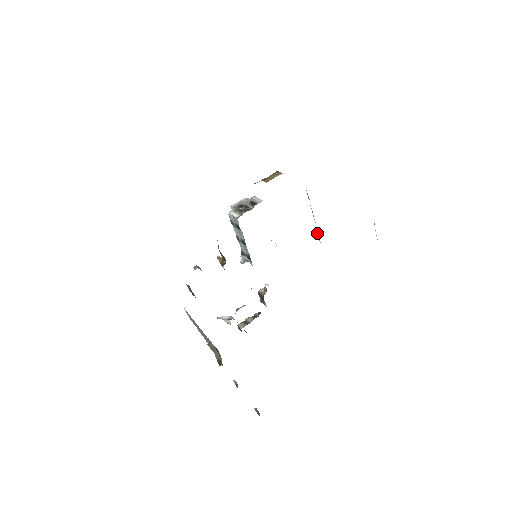
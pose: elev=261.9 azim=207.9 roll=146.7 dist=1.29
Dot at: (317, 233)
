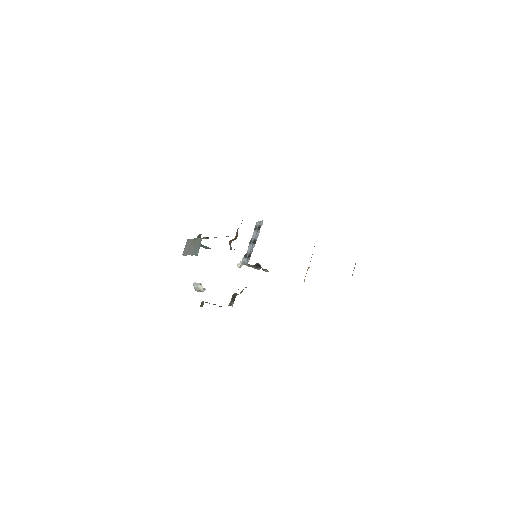
Dot at: occluded
